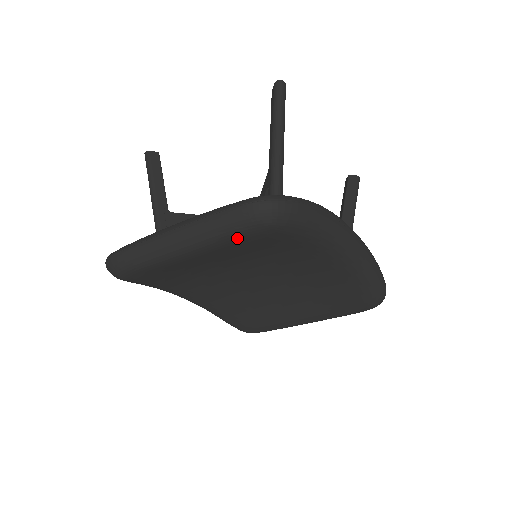
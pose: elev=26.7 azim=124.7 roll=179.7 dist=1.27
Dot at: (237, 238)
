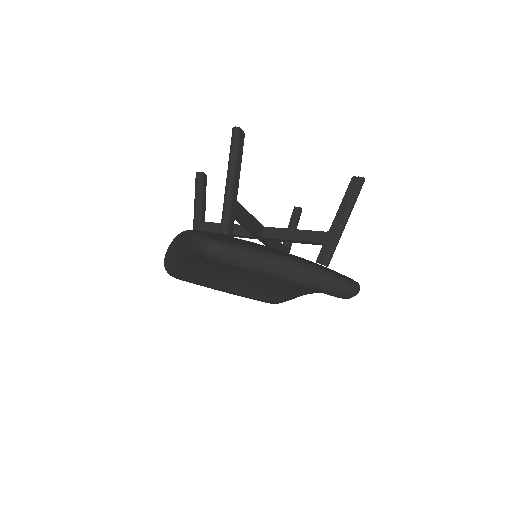
Dot at: (324, 293)
